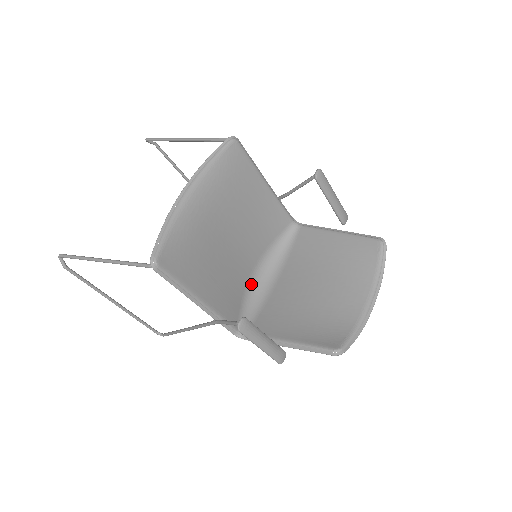
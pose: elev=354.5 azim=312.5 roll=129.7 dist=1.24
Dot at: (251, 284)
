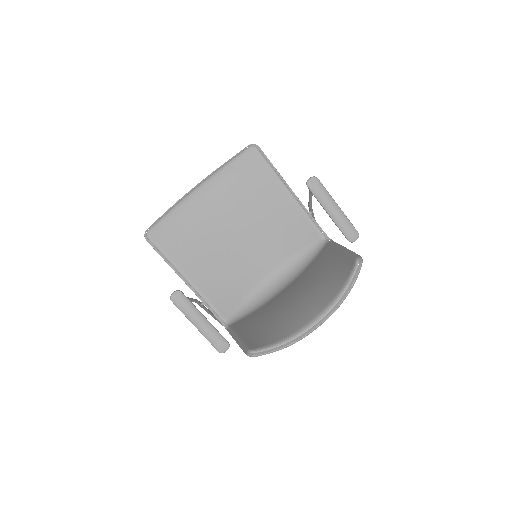
Dot at: (261, 286)
